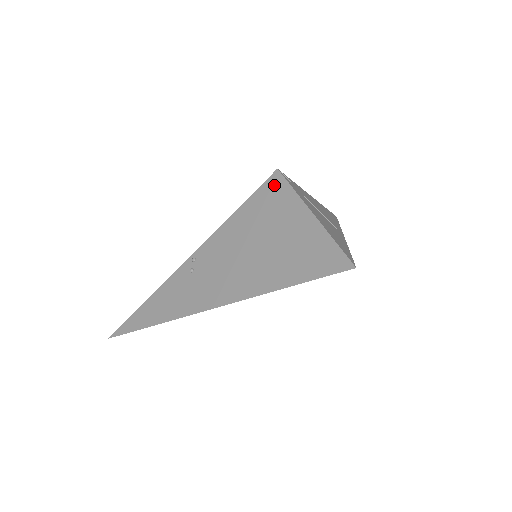
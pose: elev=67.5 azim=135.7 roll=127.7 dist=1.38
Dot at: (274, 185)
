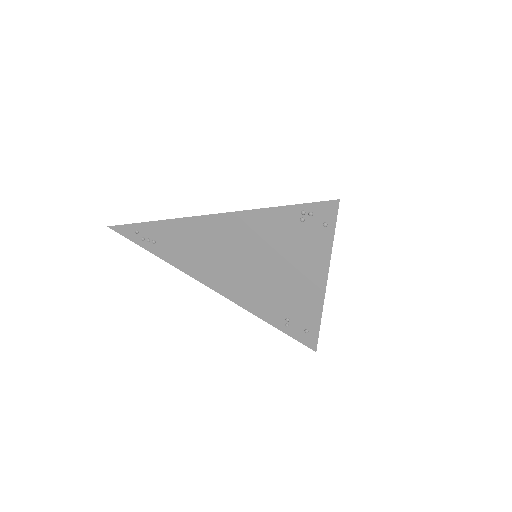
Dot at: occluded
